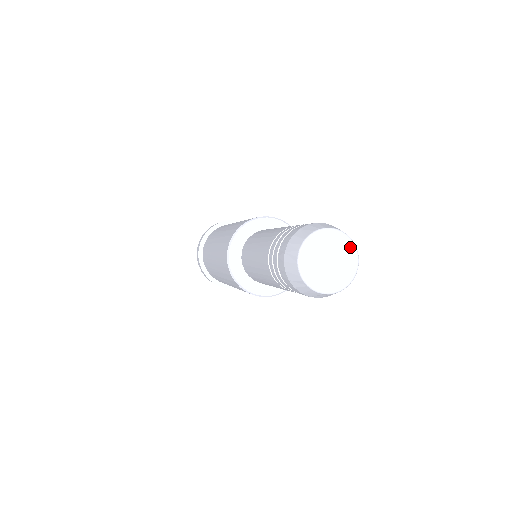
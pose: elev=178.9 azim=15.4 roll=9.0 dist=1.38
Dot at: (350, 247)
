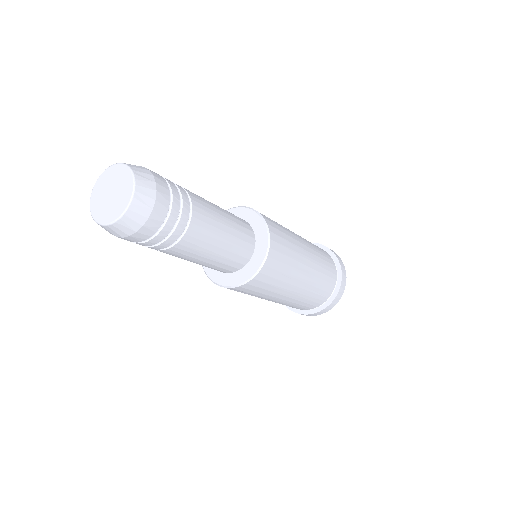
Dot at: (119, 169)
